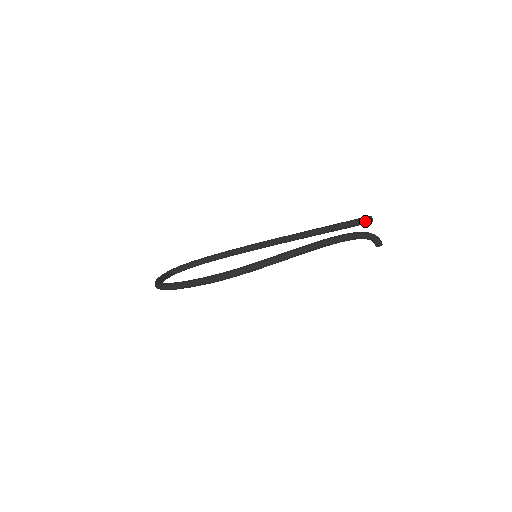
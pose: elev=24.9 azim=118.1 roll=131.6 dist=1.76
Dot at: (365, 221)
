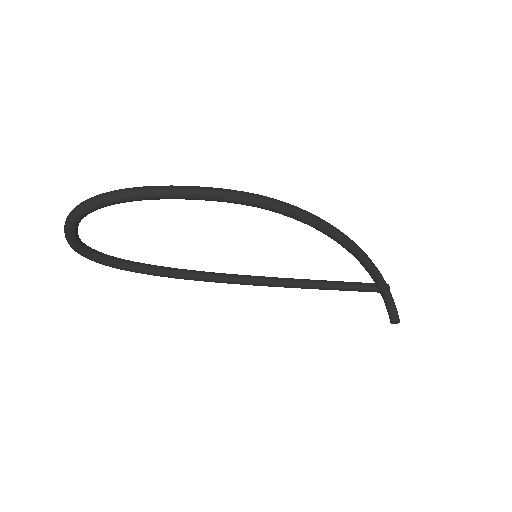
Dot at: occluded
